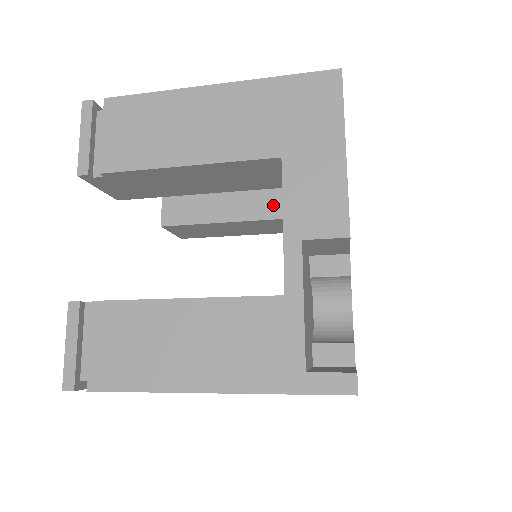
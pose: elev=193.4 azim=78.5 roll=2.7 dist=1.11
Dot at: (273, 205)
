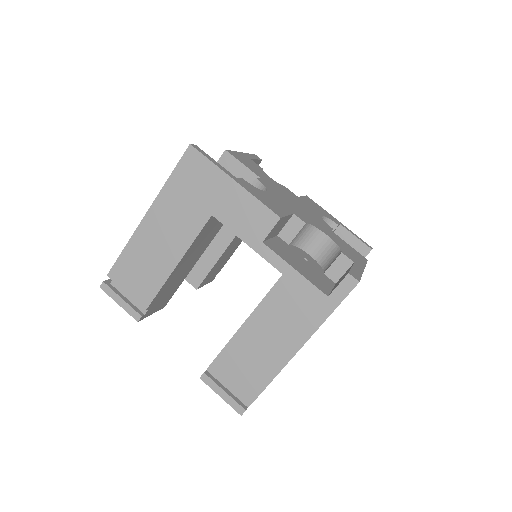
Dot at: occluded
